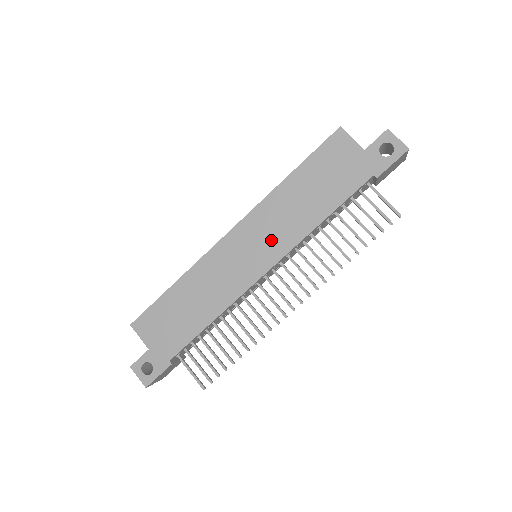
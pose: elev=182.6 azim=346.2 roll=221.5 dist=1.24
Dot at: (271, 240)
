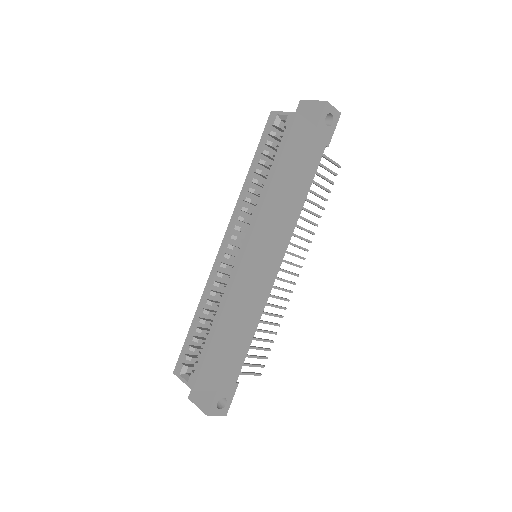
Dot at: (276, 239)
